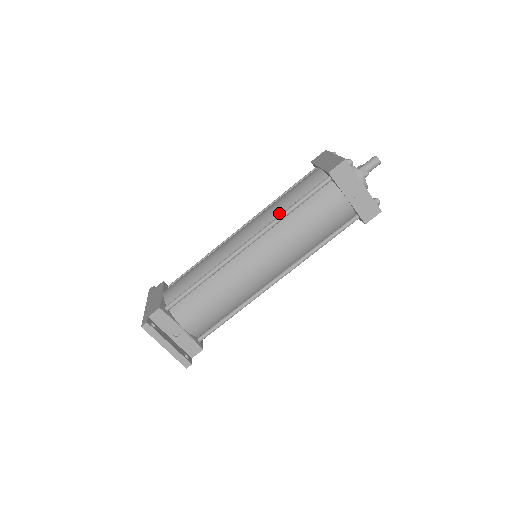
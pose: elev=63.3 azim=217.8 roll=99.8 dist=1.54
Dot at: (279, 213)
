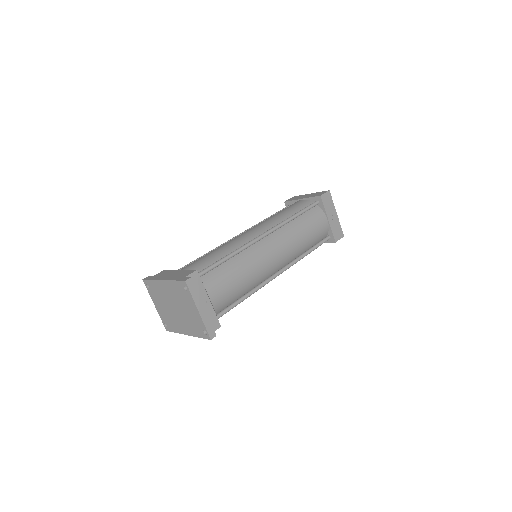
Dot at: (284, 219)
